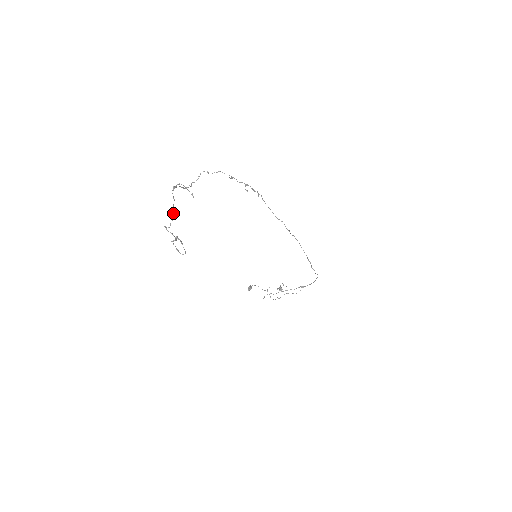
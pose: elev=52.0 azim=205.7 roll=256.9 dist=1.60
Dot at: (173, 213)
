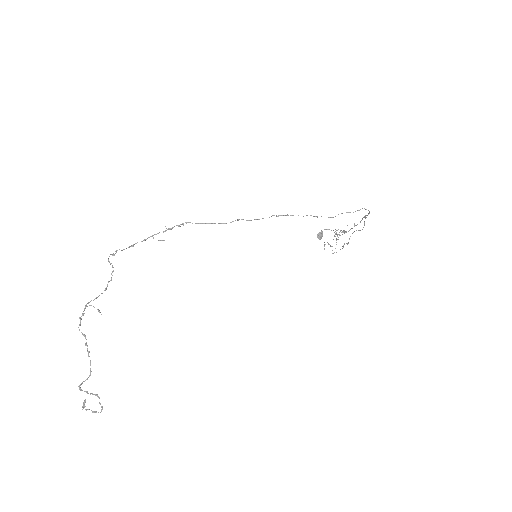
Dot at: occluded
